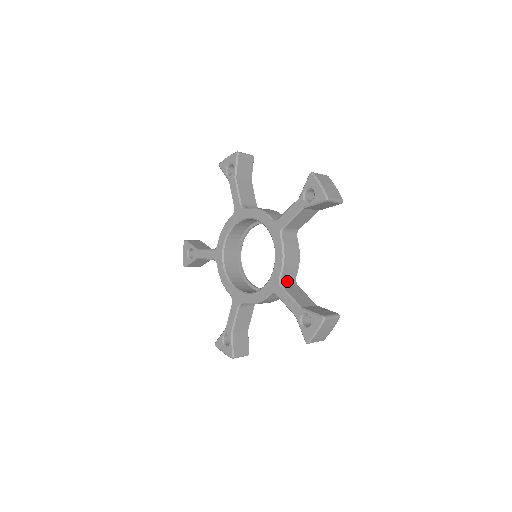
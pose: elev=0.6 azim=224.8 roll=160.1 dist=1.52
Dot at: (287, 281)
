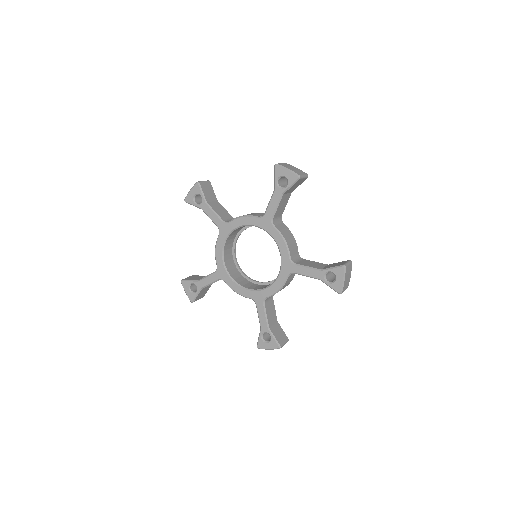
Dot at: (295, 259)
